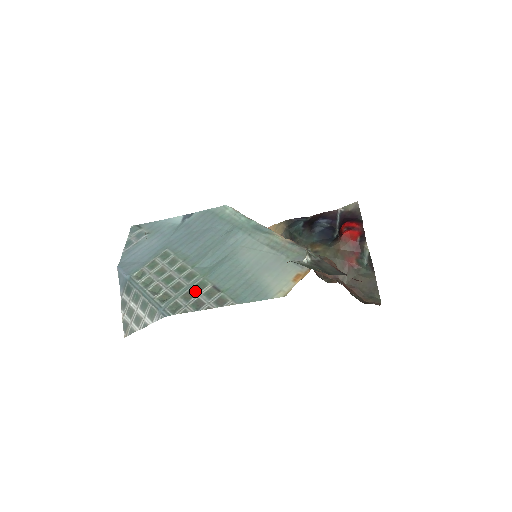
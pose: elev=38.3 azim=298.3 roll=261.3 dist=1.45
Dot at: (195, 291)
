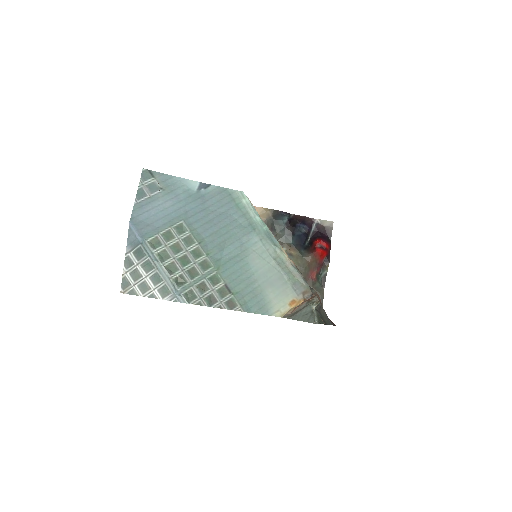
Dot at: (209, 284)
